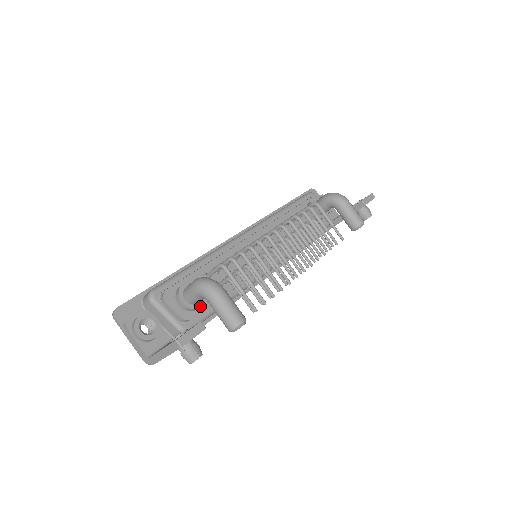
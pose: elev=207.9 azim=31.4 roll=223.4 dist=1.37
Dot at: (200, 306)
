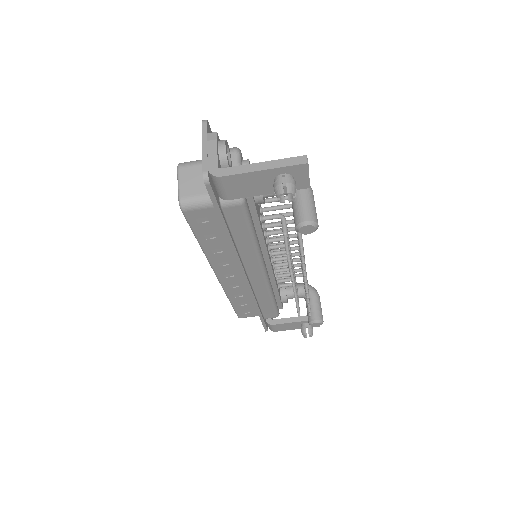
Dot at: (263, 199)
